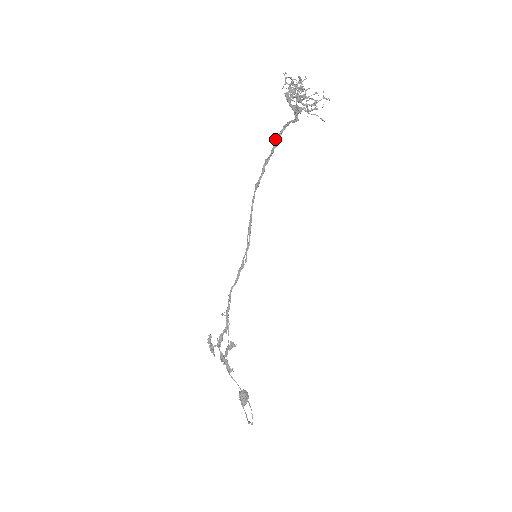
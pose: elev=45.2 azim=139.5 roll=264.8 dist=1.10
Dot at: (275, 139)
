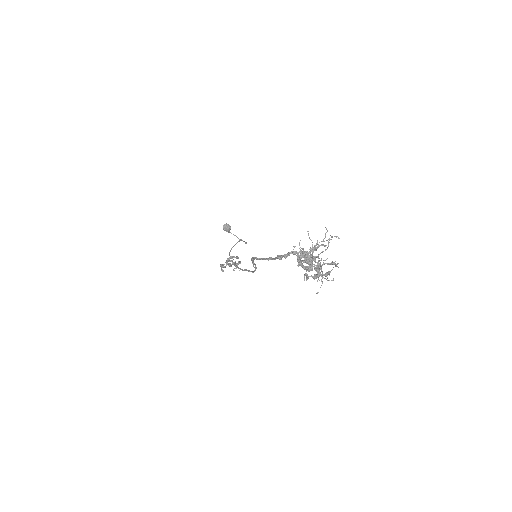
Dot at: (279, 257)
